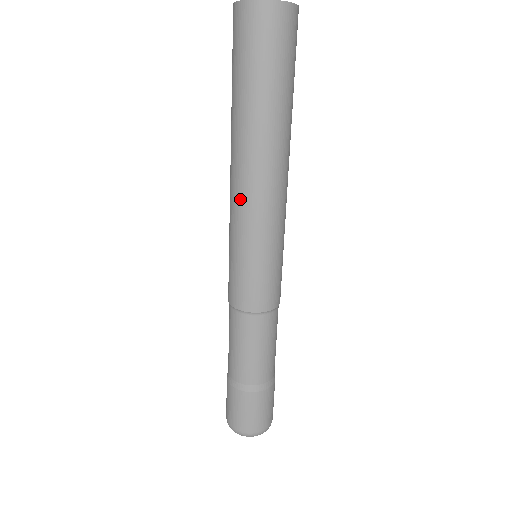
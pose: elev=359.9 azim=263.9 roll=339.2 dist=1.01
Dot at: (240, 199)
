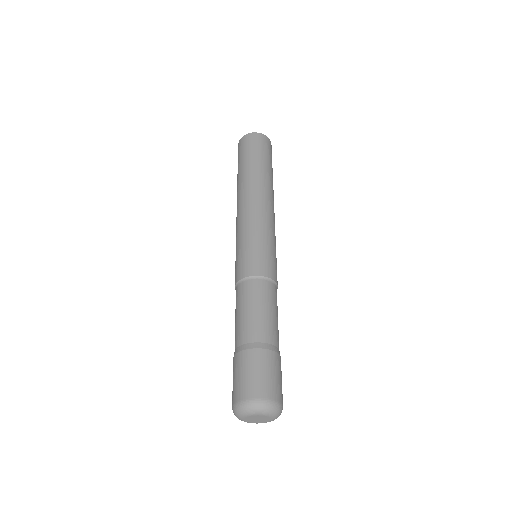
Dot at: (253, 207)
